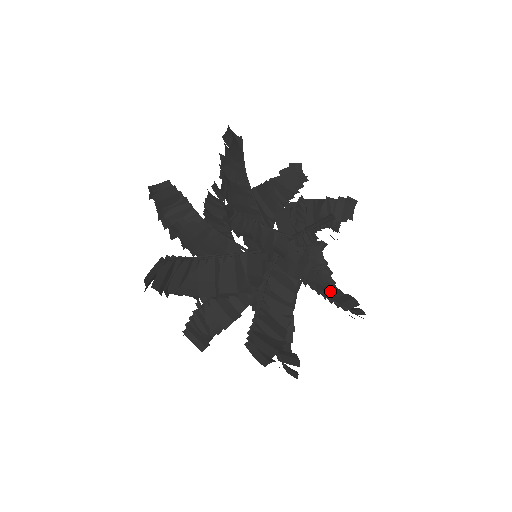
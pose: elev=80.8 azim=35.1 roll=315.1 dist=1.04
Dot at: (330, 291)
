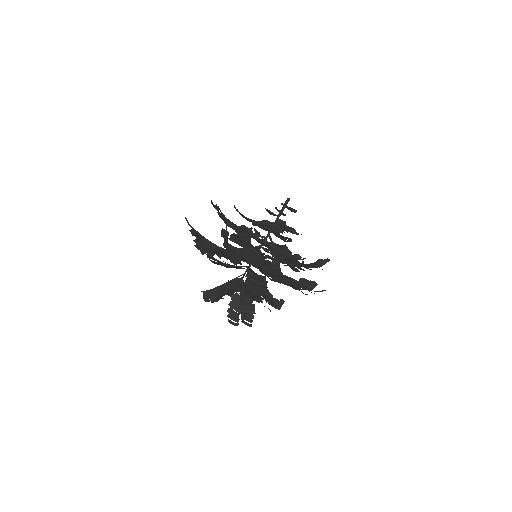
Dot at: occluded
